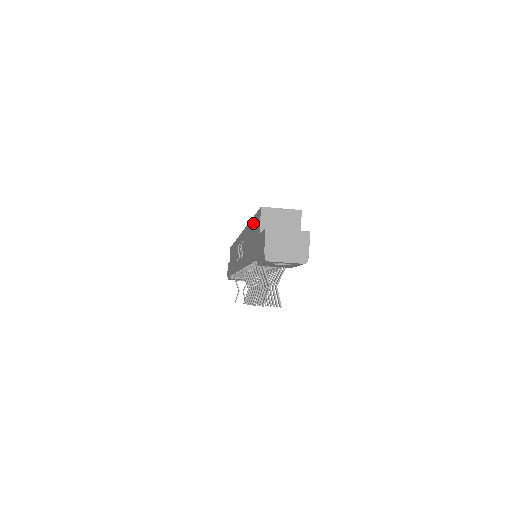
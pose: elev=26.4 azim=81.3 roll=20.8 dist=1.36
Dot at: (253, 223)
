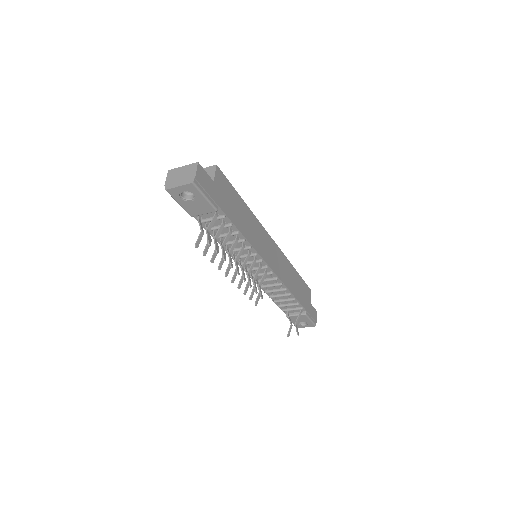
Dot at: occluded
